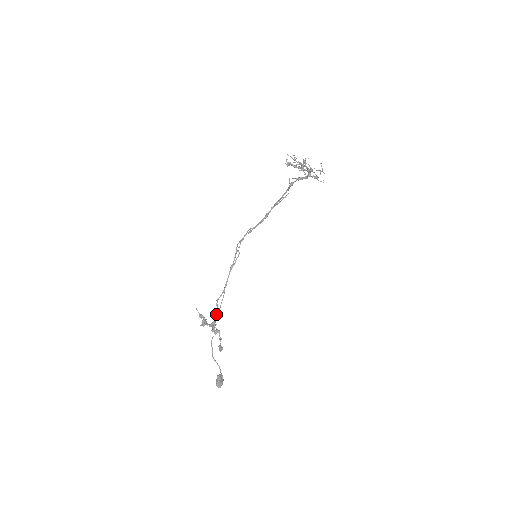
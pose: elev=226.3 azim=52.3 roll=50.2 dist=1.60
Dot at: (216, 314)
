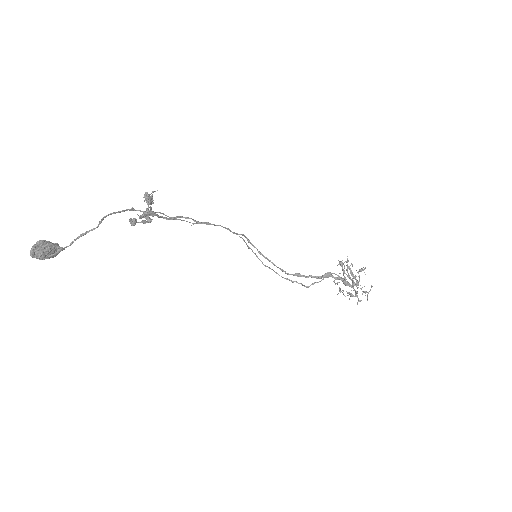
Dot at: (166, 217)
